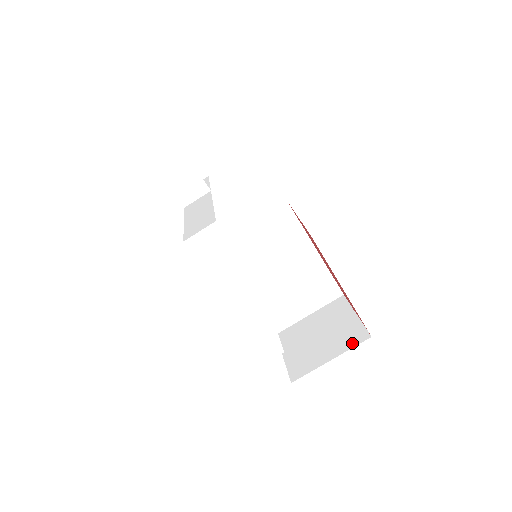
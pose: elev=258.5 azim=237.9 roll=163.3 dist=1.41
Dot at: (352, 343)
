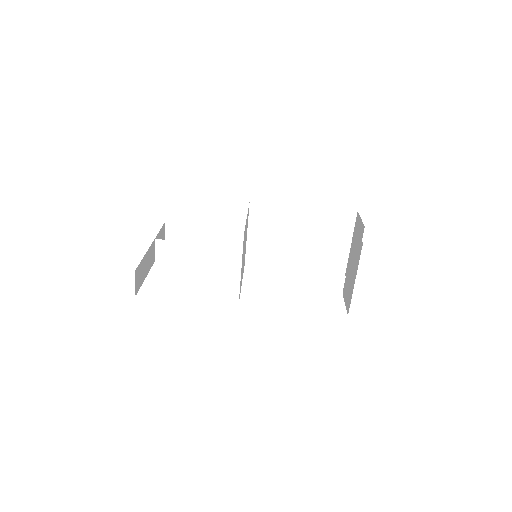
Dot at: (358, 257)
